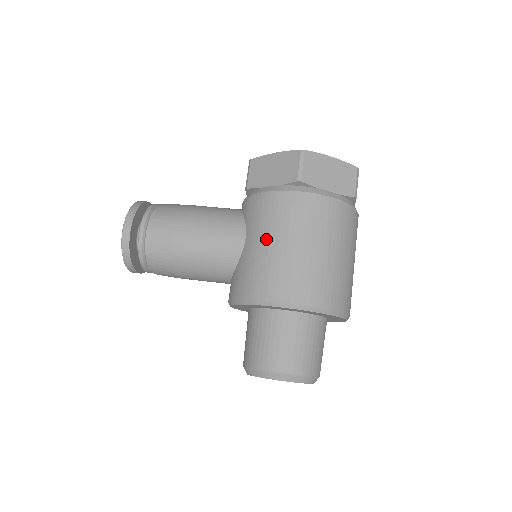
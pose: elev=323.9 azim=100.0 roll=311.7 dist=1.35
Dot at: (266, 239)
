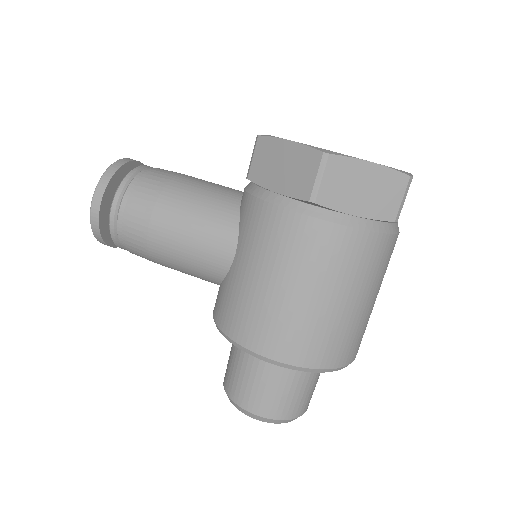
Dot at: (256, 270)
